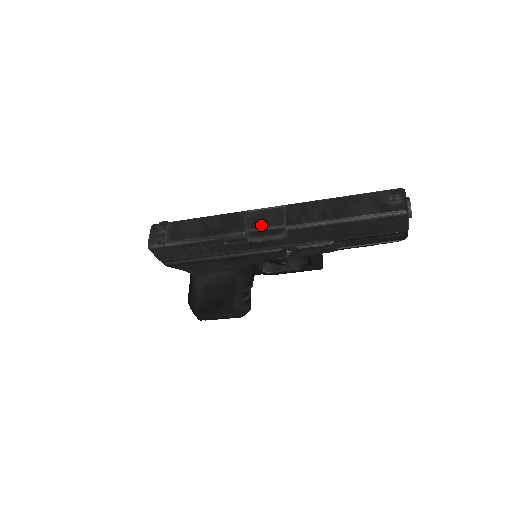
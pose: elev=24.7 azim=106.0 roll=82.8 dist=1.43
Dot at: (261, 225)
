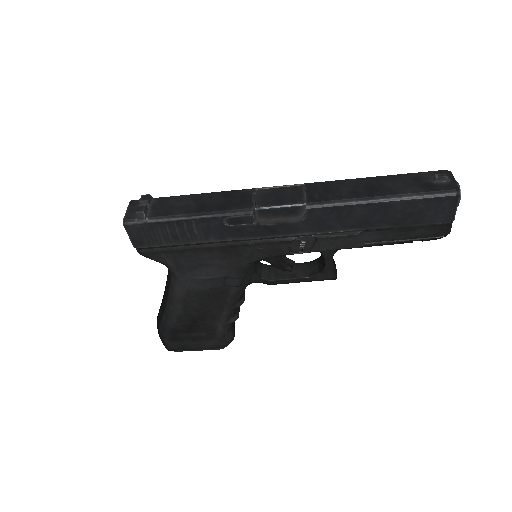
Dot at: (274, 202)
